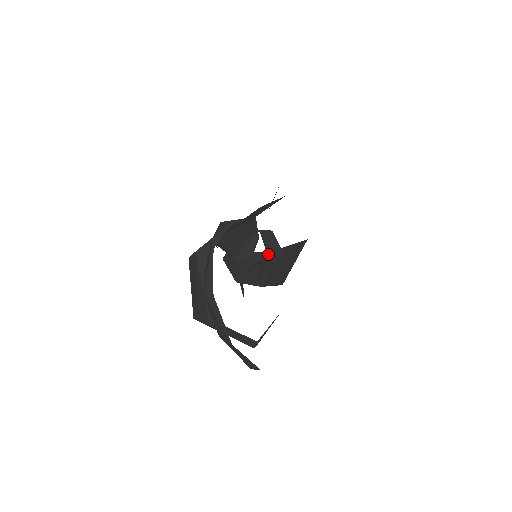
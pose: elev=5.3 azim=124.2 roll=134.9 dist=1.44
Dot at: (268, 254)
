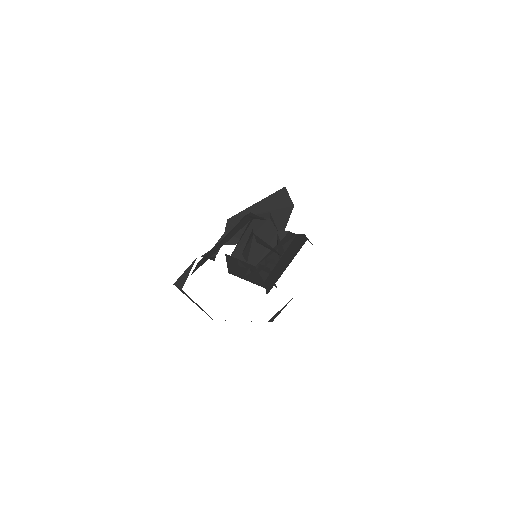
Dot at: (273, 249)
